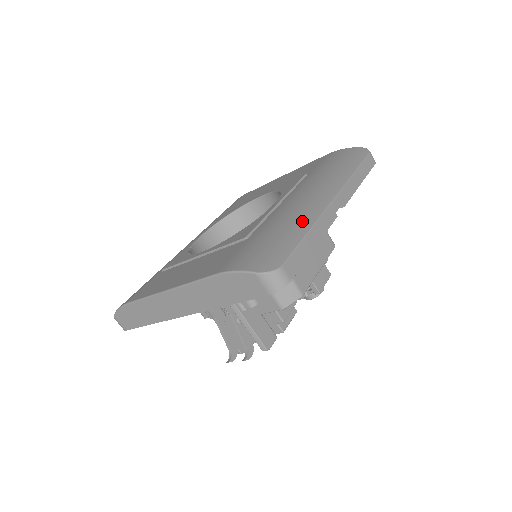
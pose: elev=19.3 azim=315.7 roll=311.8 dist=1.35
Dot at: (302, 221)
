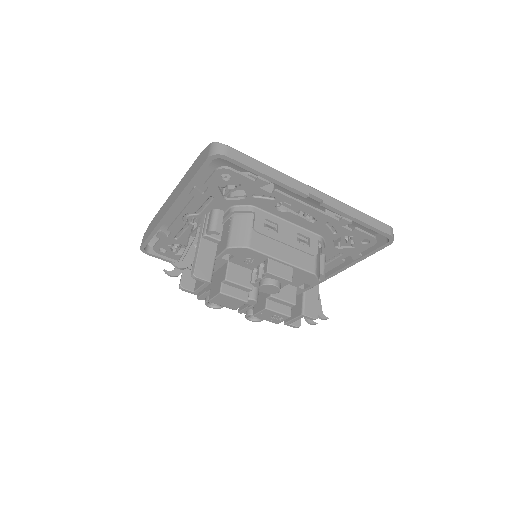
Dot at: occluded
